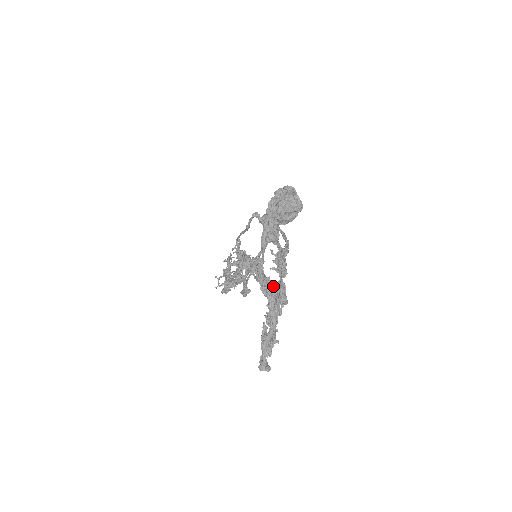
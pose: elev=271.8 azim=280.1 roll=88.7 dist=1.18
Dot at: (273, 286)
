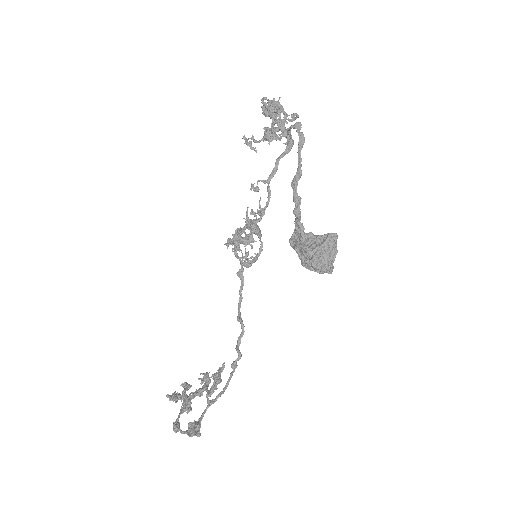
Dot at: occluded
